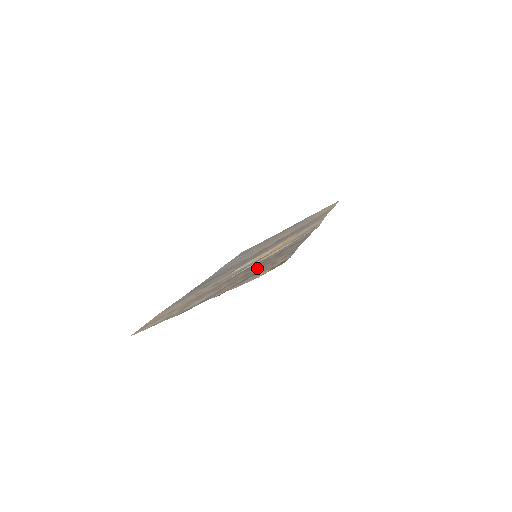
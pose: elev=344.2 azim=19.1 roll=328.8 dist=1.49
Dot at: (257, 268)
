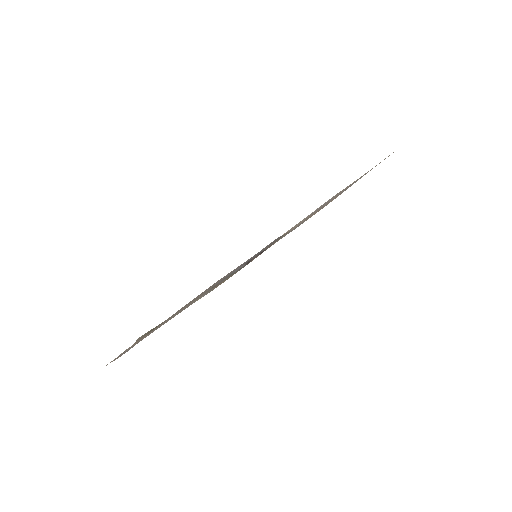
Dot at: (179, 310)
